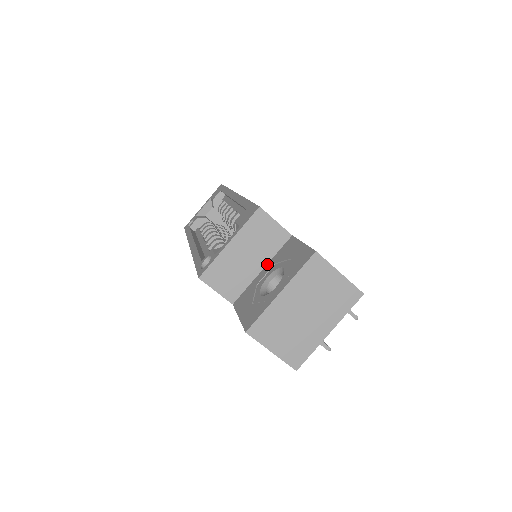
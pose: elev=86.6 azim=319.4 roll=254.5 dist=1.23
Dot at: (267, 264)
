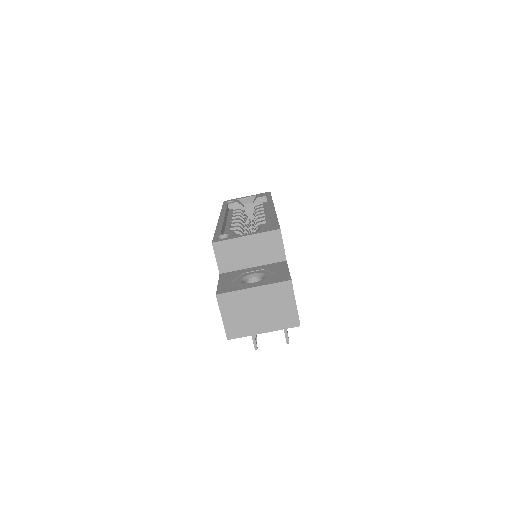
Dot at: (259, 266)
